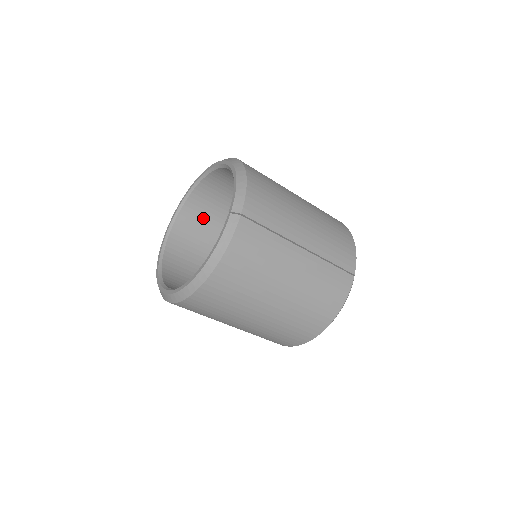
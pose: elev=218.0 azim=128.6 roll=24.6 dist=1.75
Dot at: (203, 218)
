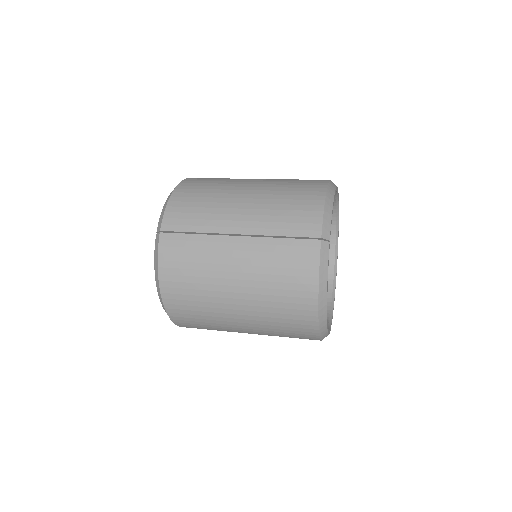
Dot at: occluded
